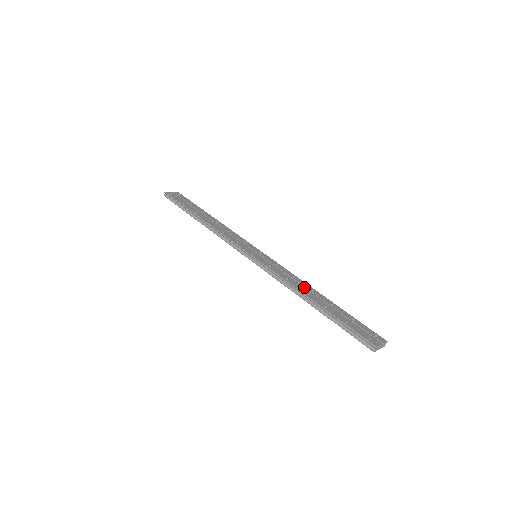
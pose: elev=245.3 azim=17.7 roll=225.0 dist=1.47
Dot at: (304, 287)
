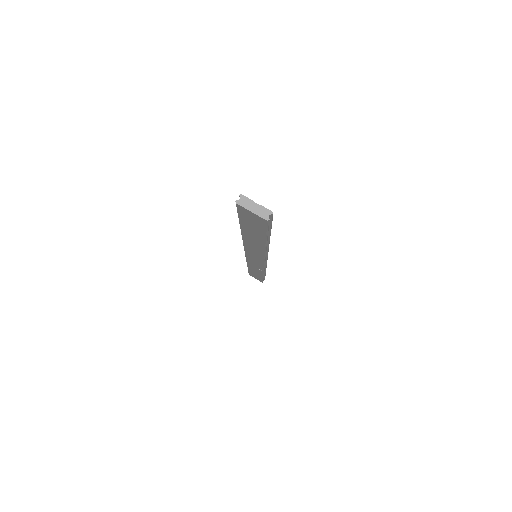
Dot at: occluded
